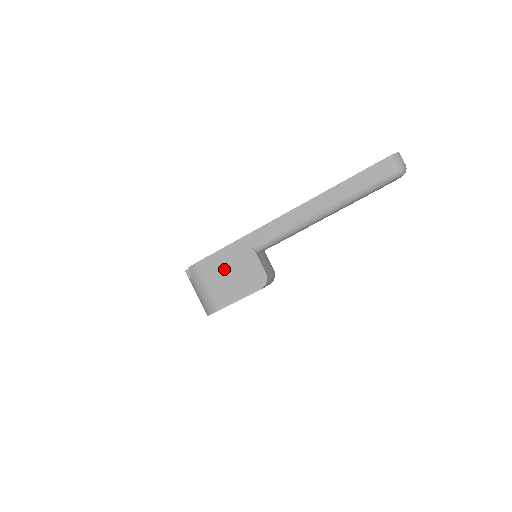
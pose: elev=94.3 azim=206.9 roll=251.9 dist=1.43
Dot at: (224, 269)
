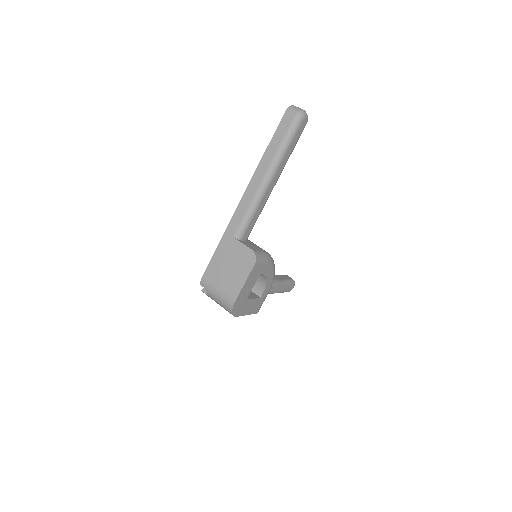
Dot at: (223, 267)
